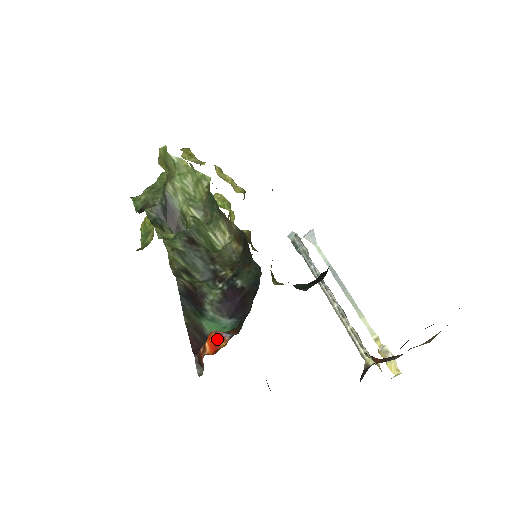
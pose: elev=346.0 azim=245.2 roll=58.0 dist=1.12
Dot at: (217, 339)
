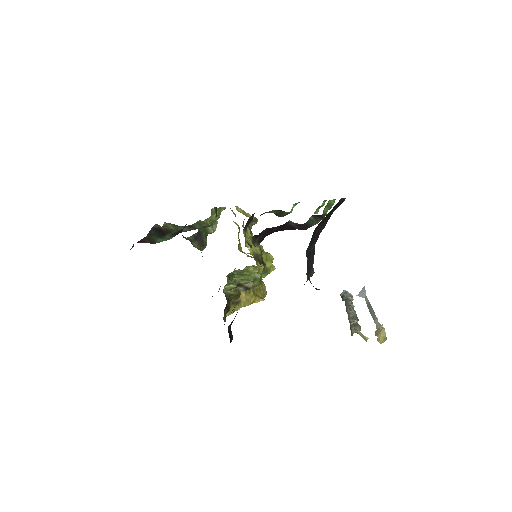
Dot at: occluded
